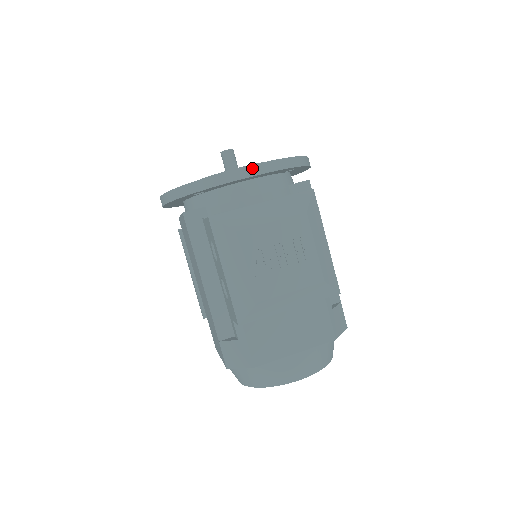
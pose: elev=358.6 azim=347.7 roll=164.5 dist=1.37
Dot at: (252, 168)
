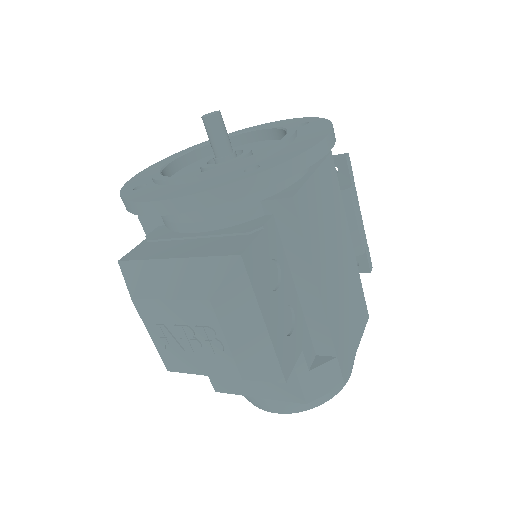
Dot at: (166, 204)
